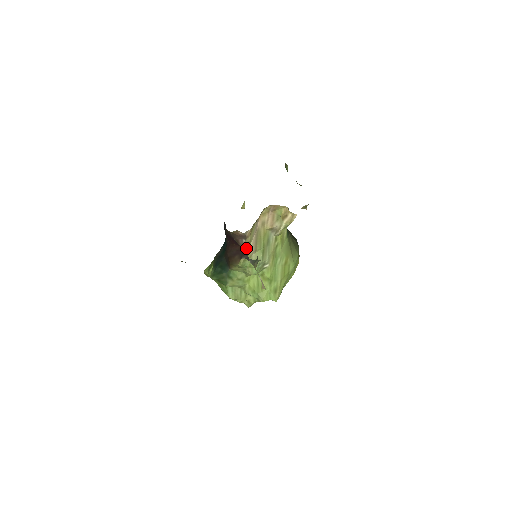
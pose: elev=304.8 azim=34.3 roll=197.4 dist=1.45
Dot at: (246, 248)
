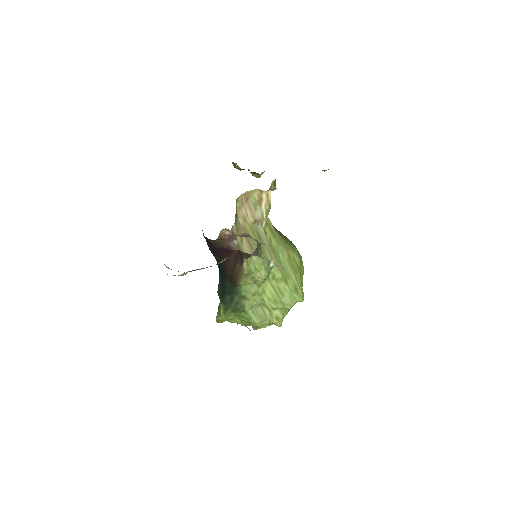
Dot at: (241, 250)
